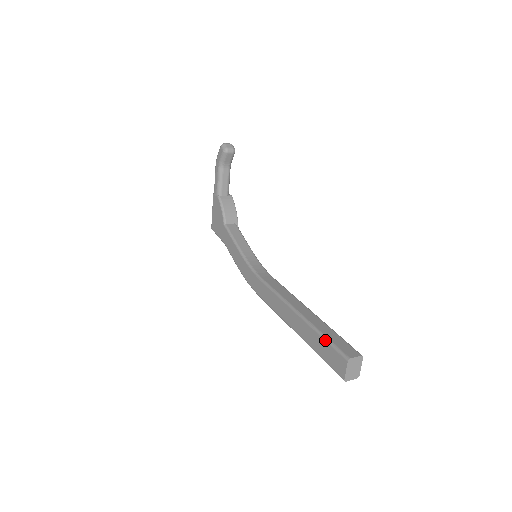
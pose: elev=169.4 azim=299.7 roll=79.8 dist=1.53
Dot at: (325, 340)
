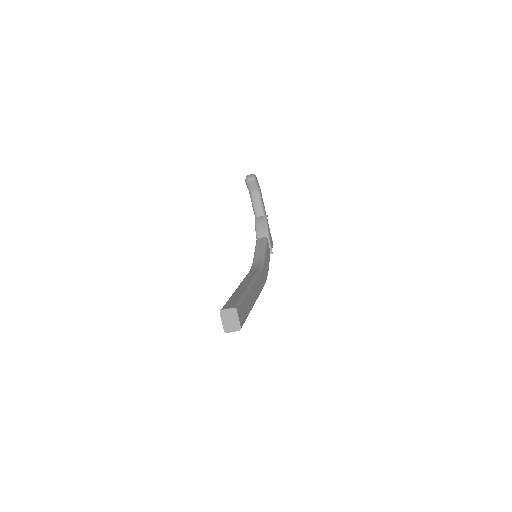
Dot at: occluded
